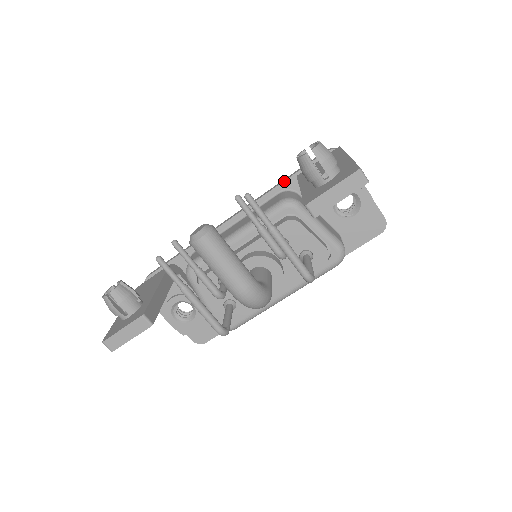
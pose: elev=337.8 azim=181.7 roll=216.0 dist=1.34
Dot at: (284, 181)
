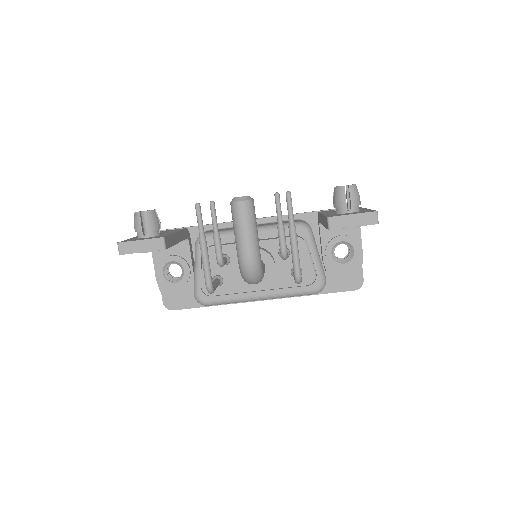
Dot at: (306, 213)
